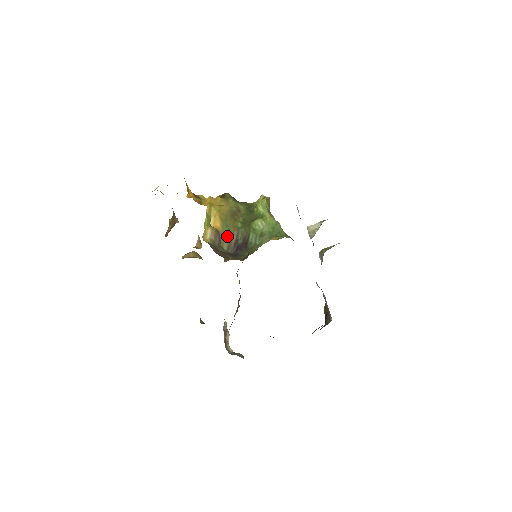
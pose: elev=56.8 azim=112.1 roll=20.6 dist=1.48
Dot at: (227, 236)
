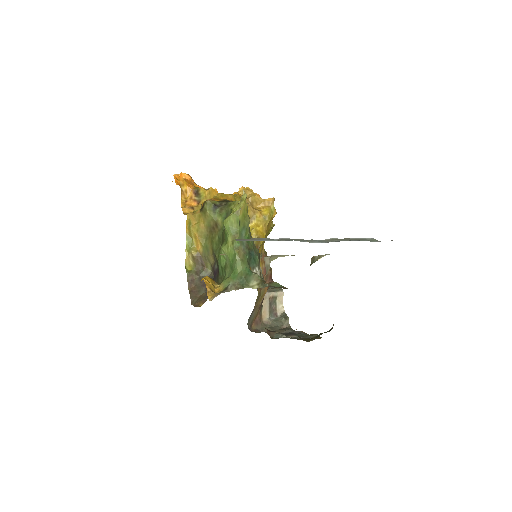
Dot at: (208, 258)
